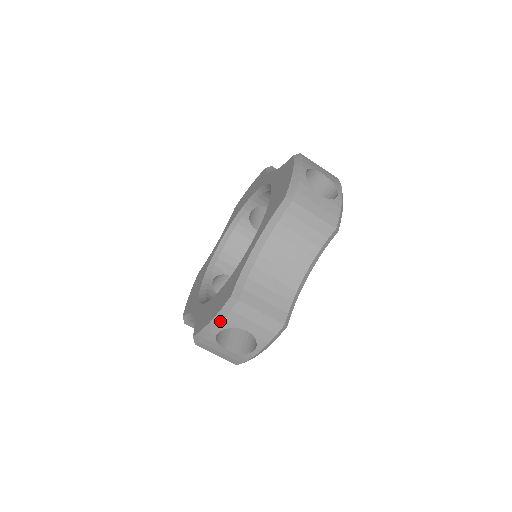
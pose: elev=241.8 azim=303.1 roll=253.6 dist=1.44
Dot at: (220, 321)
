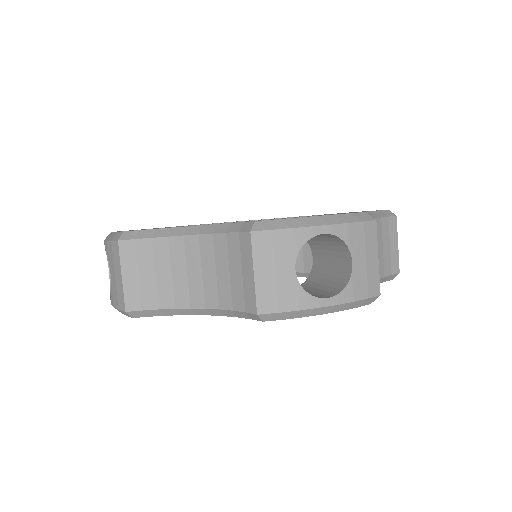
Dot at: (107, 239)
